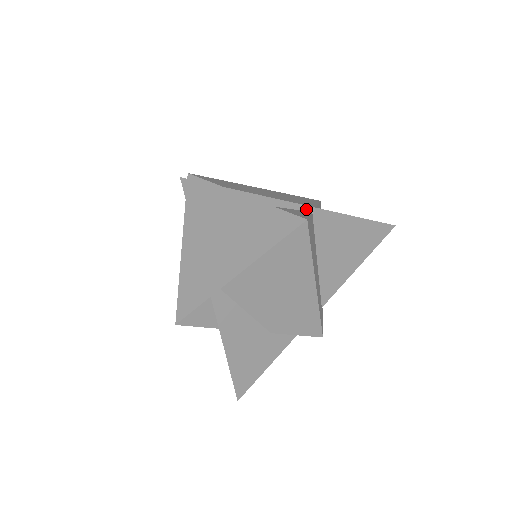
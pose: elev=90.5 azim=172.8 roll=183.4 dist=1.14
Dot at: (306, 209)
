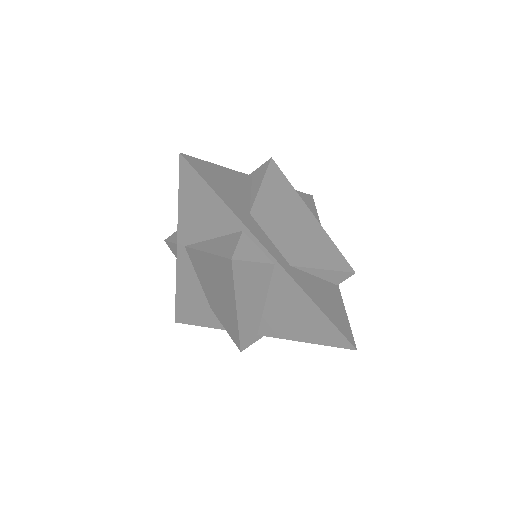
Dot at: (270, 257)
